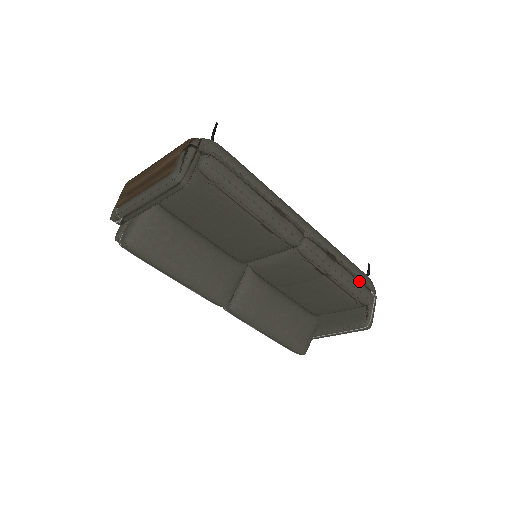
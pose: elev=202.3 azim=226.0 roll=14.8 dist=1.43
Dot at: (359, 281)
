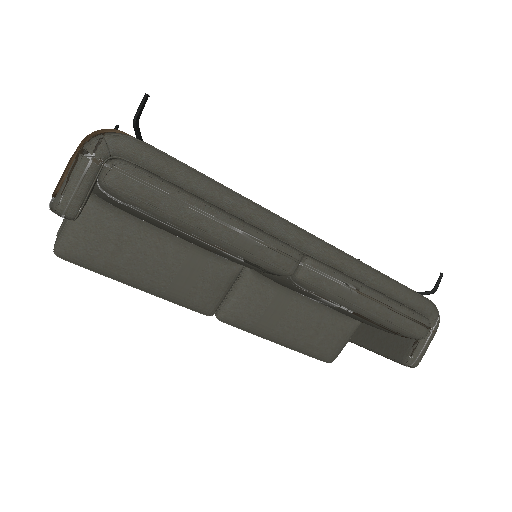
Dot at: (402, 314)
